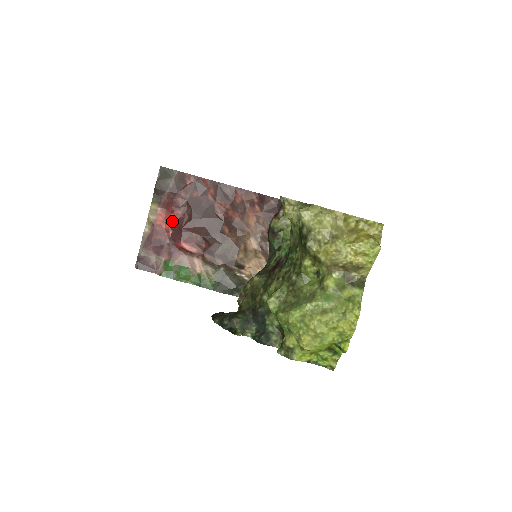
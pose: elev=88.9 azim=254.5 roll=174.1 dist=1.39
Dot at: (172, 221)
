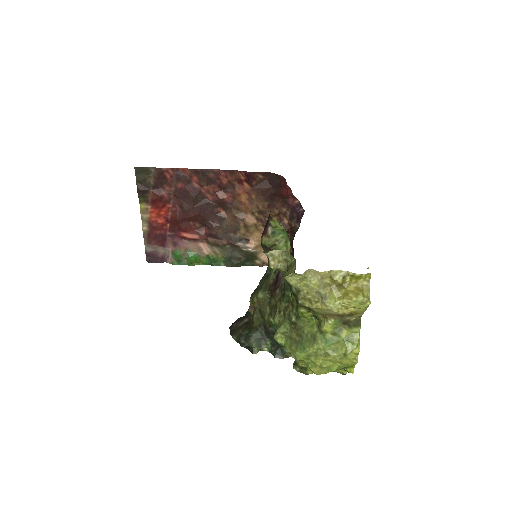
Dot at: (166, 215)
